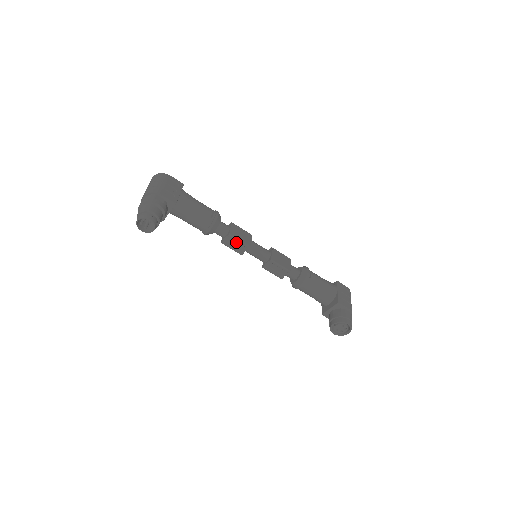
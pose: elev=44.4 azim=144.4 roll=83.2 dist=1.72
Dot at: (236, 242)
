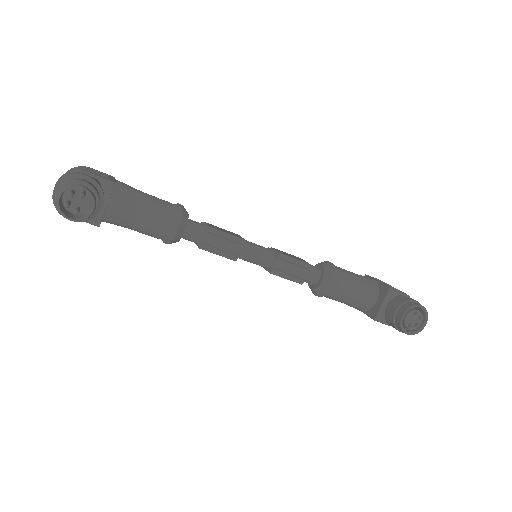
Dot at: (221, 241)
